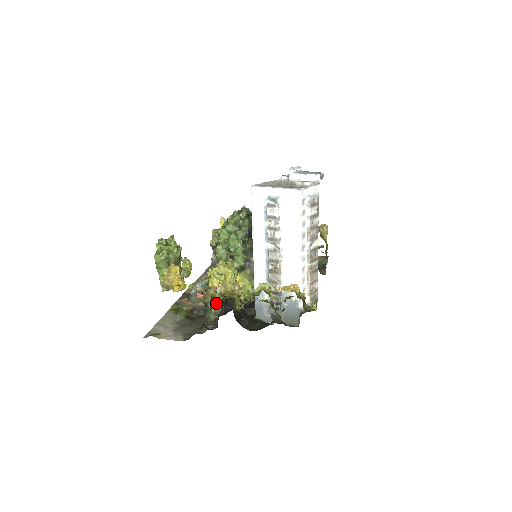
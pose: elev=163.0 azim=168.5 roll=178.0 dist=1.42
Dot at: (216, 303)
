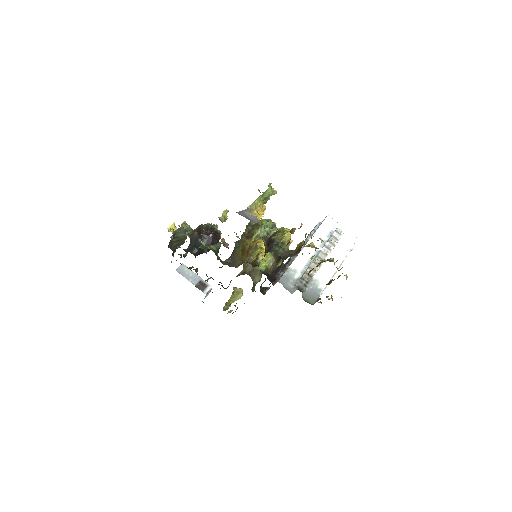
Dot at: (283, 248)
